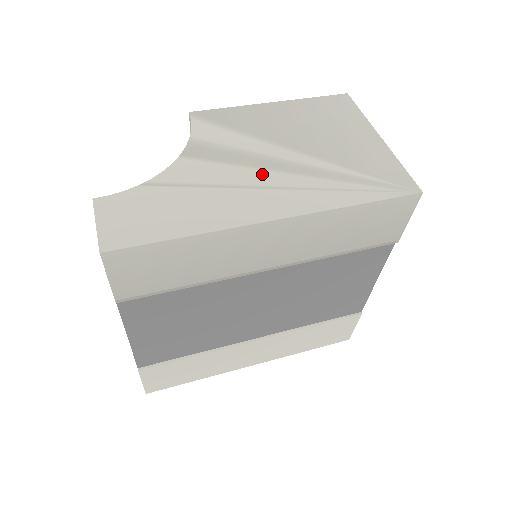
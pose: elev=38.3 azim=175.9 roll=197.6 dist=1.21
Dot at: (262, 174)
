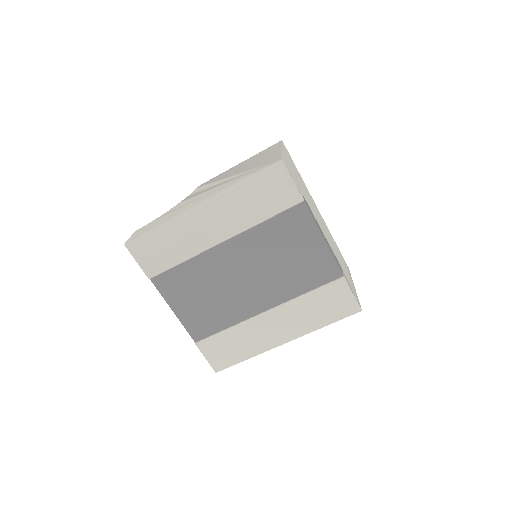
Dot at: (208, 192)
